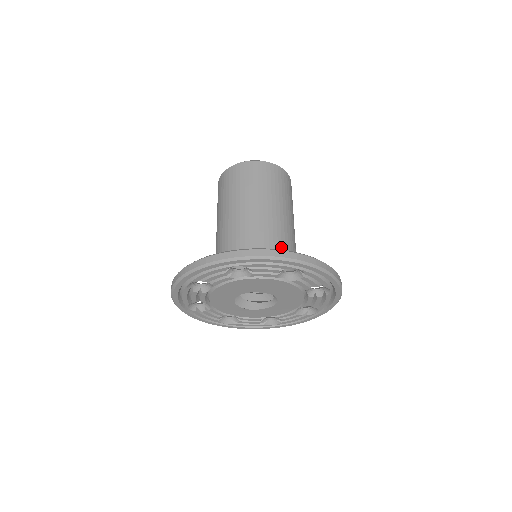
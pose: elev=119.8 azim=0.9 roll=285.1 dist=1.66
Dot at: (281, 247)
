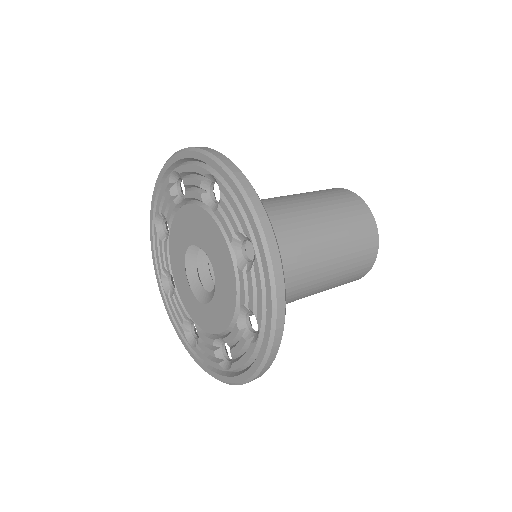
Dot at: occluded
